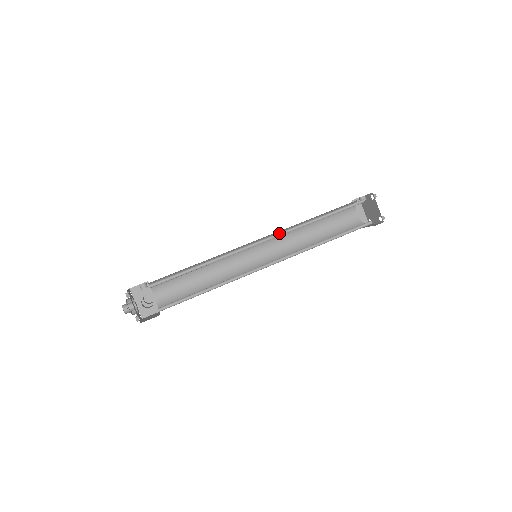
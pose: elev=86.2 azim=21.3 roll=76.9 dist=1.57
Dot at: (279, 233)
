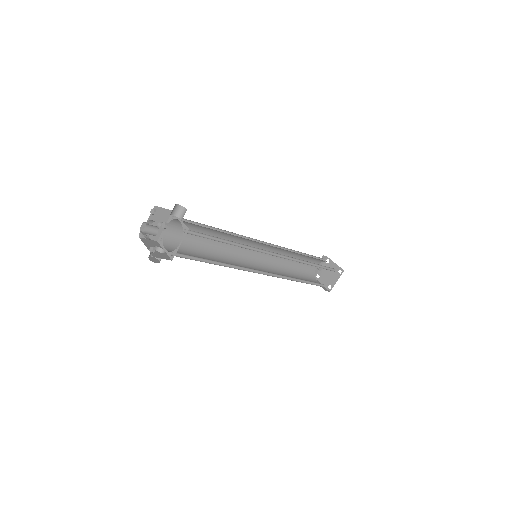
Dot at: occluded
